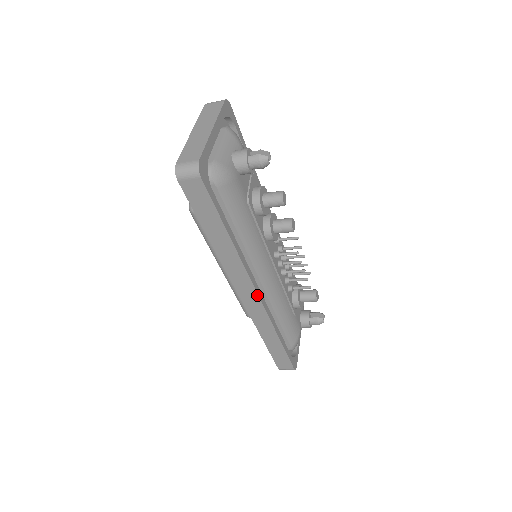
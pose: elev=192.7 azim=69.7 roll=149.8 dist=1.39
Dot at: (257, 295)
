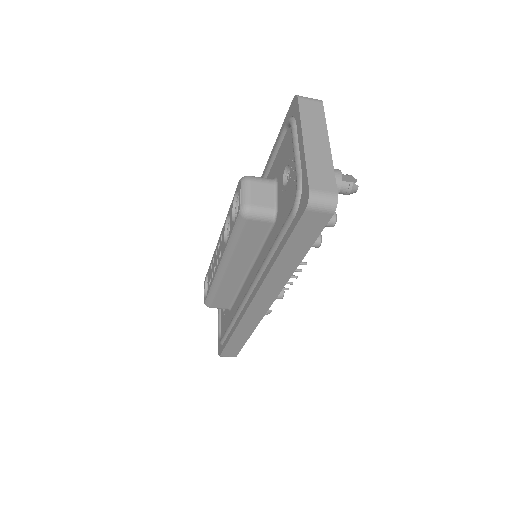
Dot at: (269, 306)
